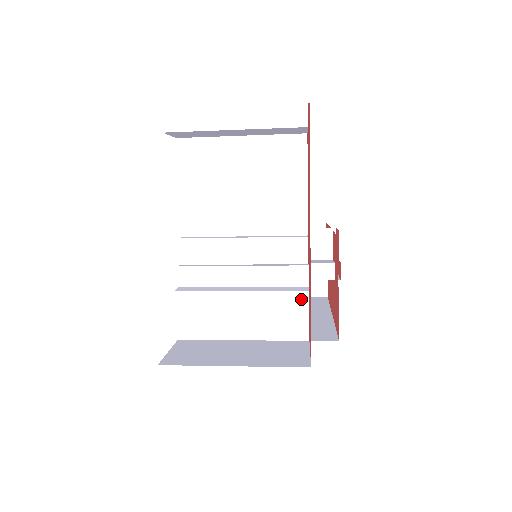
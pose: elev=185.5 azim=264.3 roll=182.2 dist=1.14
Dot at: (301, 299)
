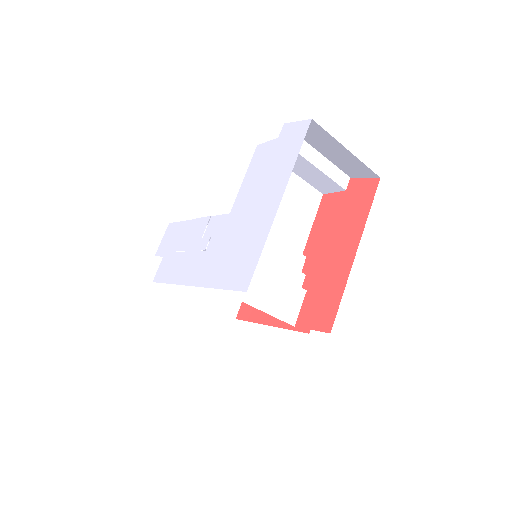
Dot at: (301, 294)
